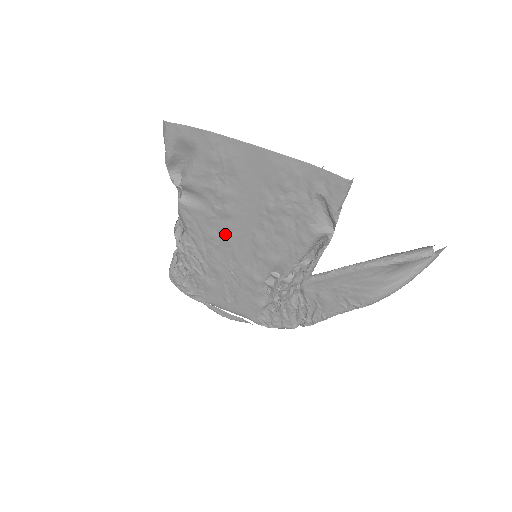
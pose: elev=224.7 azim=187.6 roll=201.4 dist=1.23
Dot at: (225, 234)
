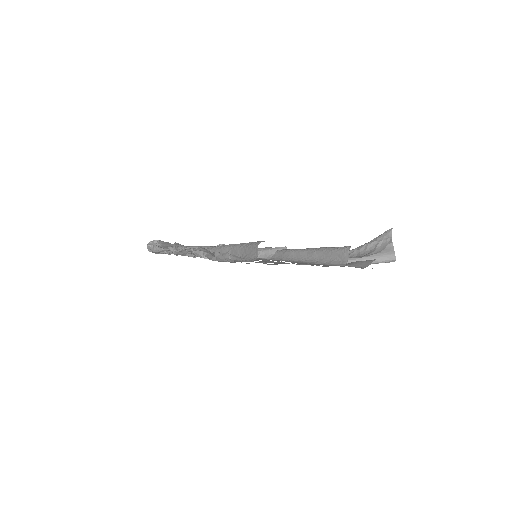
Dot at: occluded
